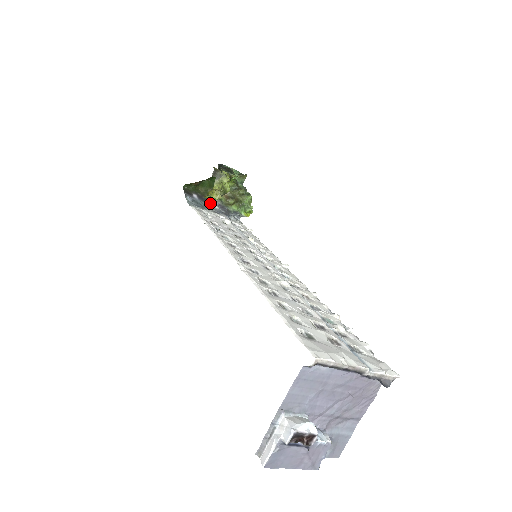
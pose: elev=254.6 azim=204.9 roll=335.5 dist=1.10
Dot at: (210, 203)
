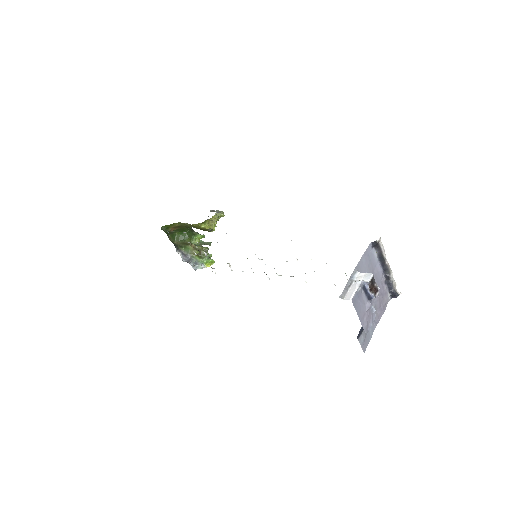
Dot at: (176, 250)
